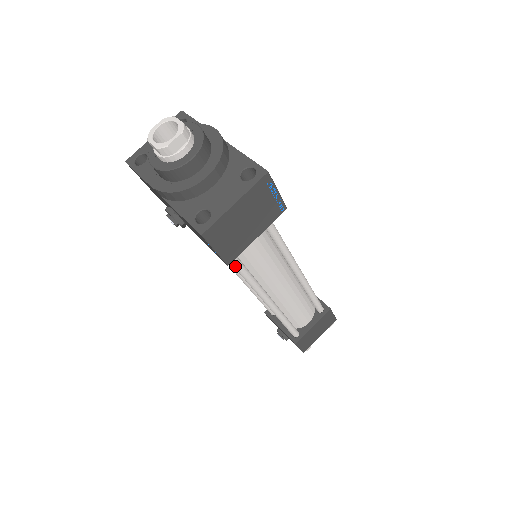
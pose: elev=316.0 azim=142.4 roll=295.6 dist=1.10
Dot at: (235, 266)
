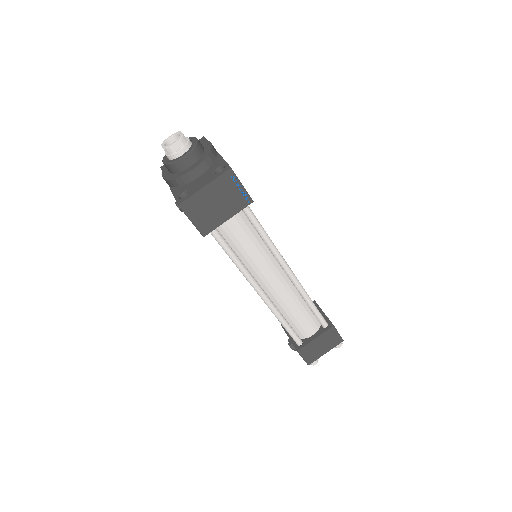
Dot at: (226, 252)
